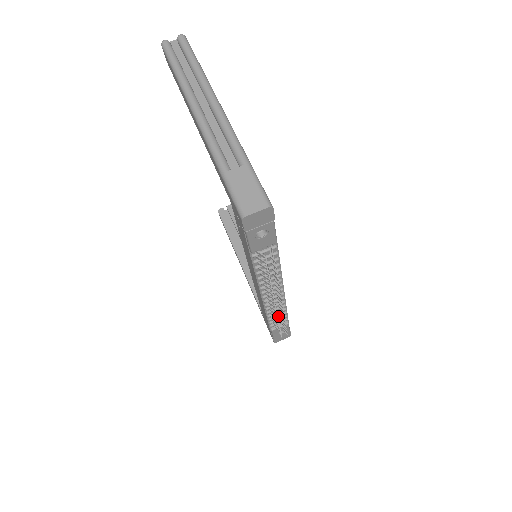
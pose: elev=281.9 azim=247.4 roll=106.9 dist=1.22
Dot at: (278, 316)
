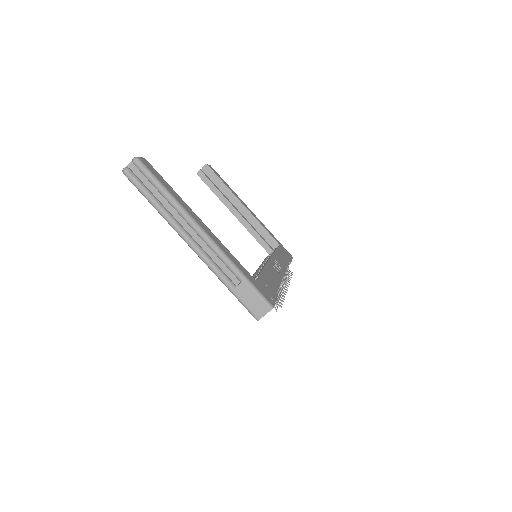
Dot at: occluded
